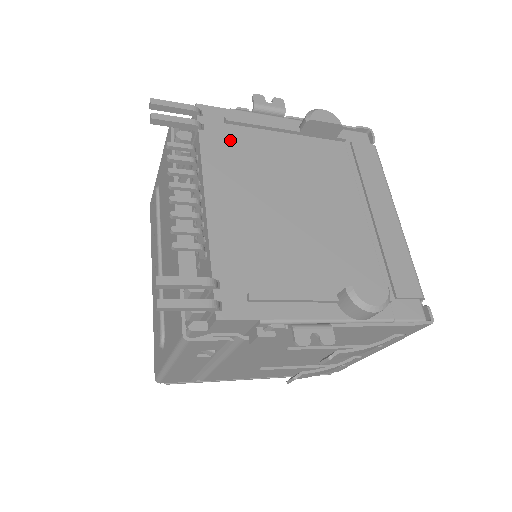
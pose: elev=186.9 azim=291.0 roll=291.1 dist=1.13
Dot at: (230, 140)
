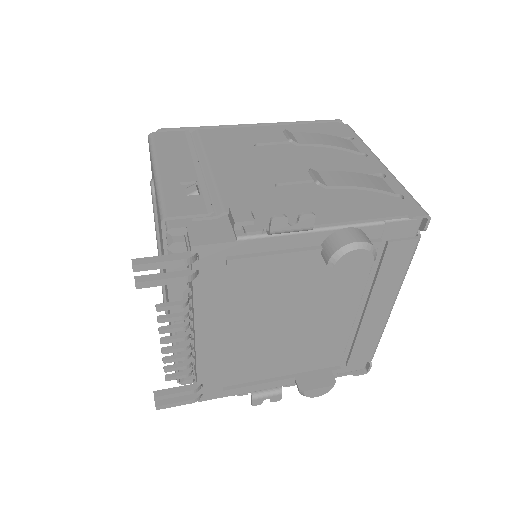
Dot at: (229, 280)
